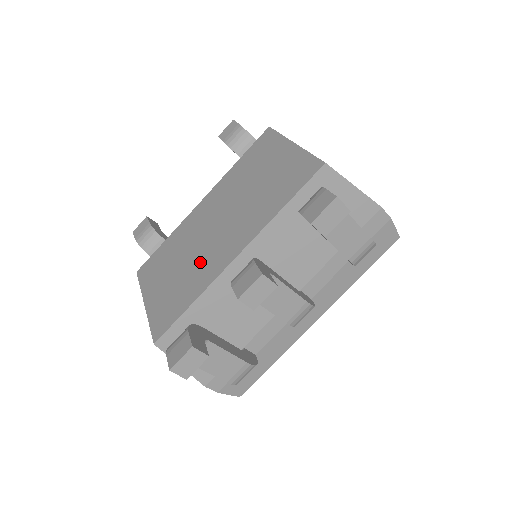
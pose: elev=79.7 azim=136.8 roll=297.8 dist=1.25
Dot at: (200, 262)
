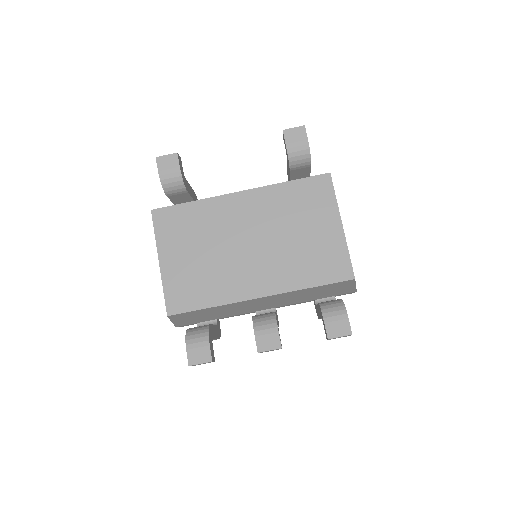
Dot at: (226, 270)
